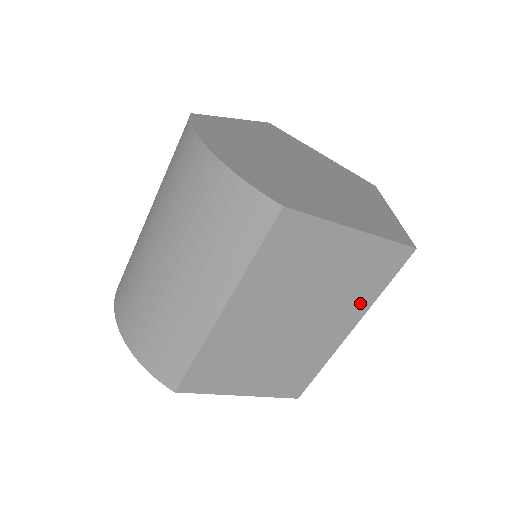
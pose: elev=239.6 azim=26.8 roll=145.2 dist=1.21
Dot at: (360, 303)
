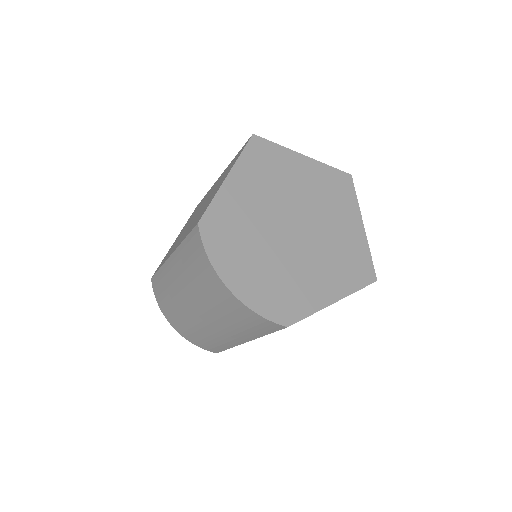
Dot at: occluded
